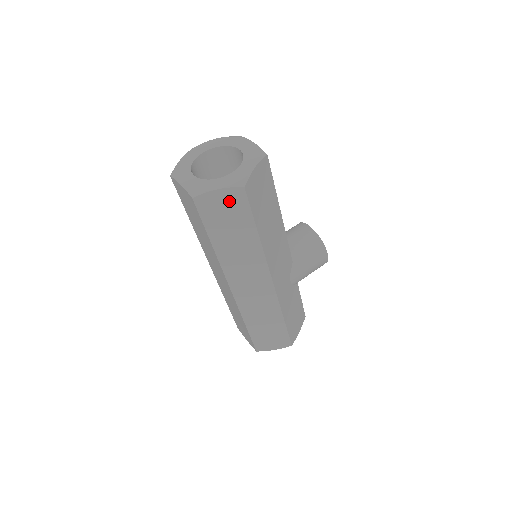
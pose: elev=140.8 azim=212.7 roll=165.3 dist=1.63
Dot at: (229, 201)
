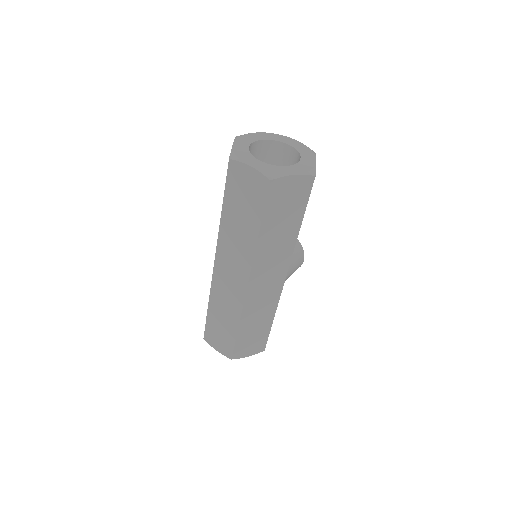
Dot at: (297, 188)
